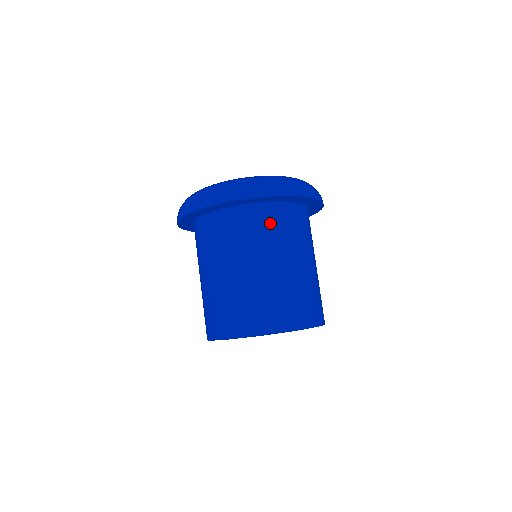
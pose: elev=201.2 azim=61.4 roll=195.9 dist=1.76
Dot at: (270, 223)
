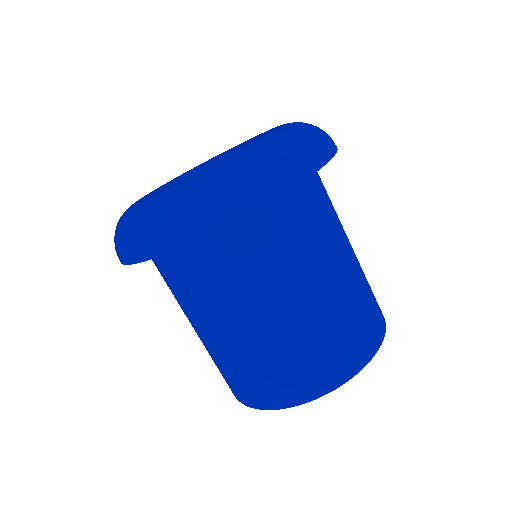
Dot at: (234, 258)
